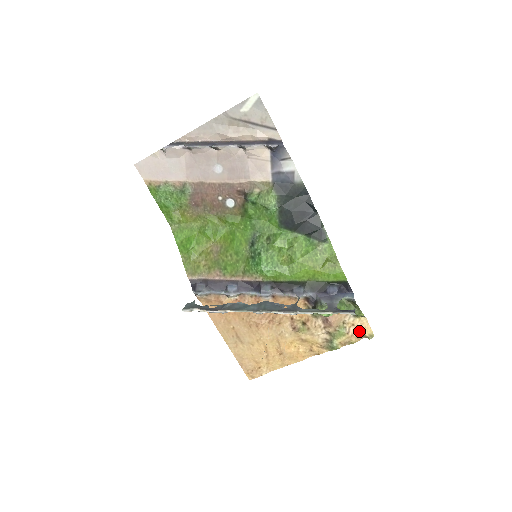
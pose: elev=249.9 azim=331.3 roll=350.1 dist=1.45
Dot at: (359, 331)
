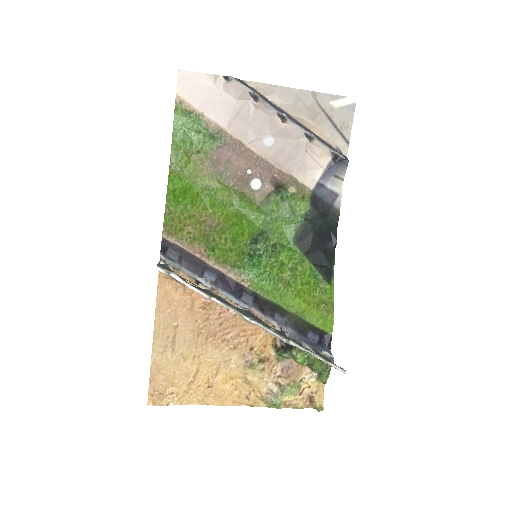
Dot at: (311, 397)
